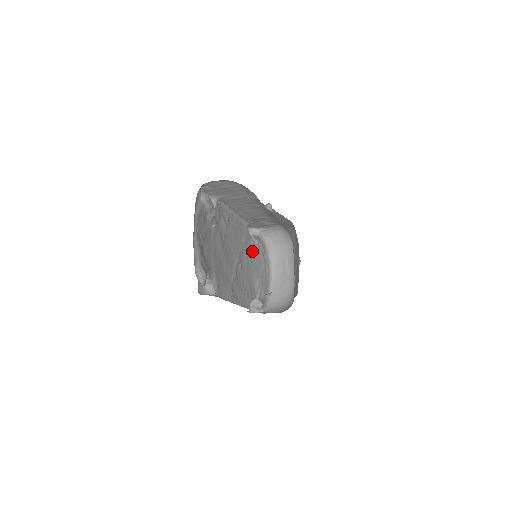
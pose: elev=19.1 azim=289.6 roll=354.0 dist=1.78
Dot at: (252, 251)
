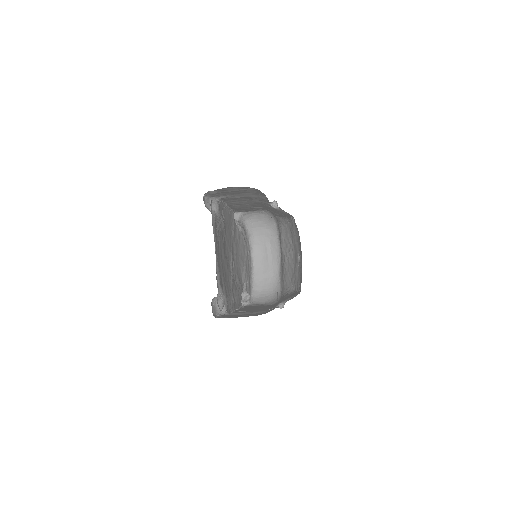
Dot at: (238, 241)
